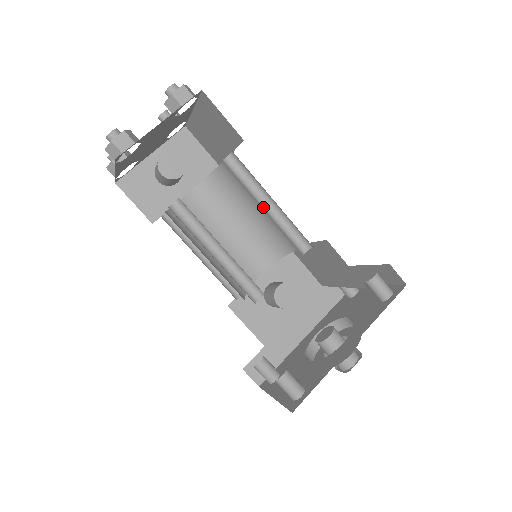
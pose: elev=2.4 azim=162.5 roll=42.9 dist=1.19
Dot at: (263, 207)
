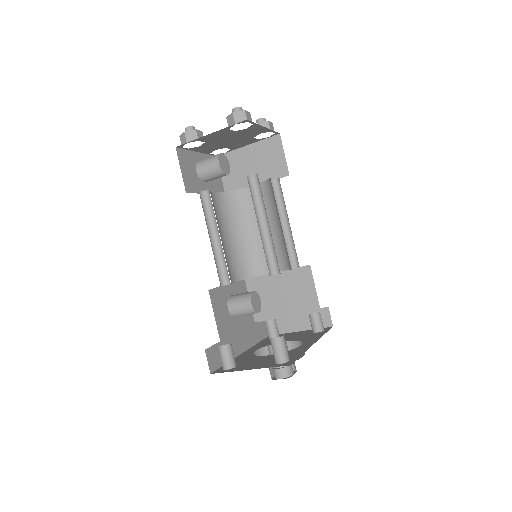
Dot at: occluded
